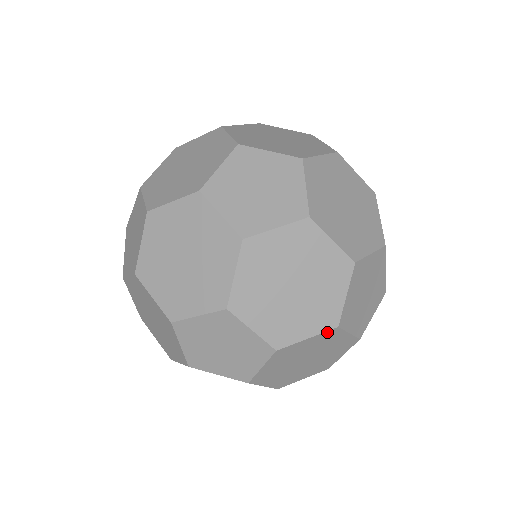
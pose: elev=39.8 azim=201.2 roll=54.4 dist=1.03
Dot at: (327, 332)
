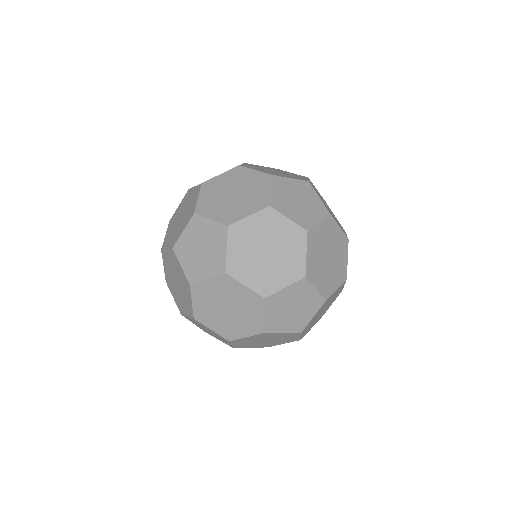
Dot at: (259, 334)
